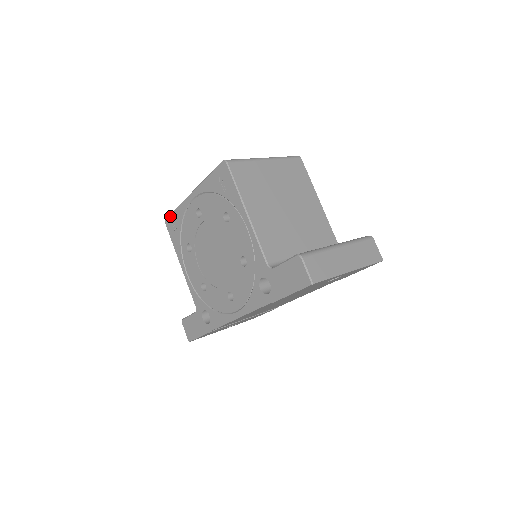
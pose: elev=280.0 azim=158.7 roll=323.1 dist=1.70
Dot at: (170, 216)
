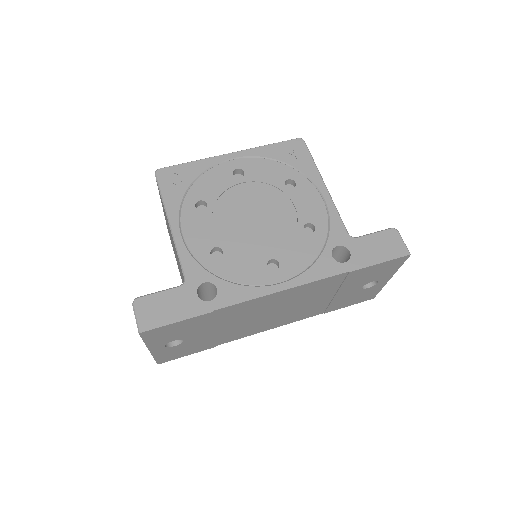
Dot at: (173, 167)
